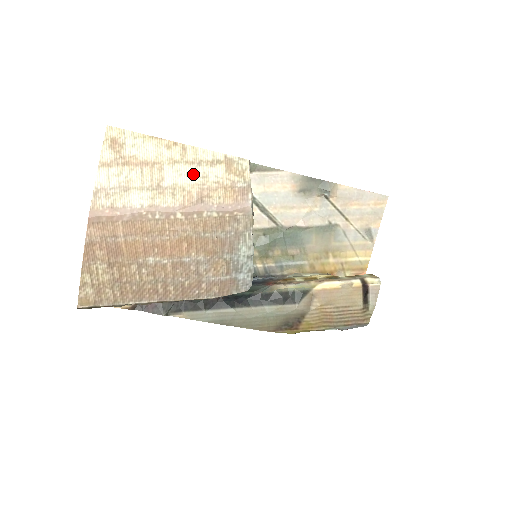
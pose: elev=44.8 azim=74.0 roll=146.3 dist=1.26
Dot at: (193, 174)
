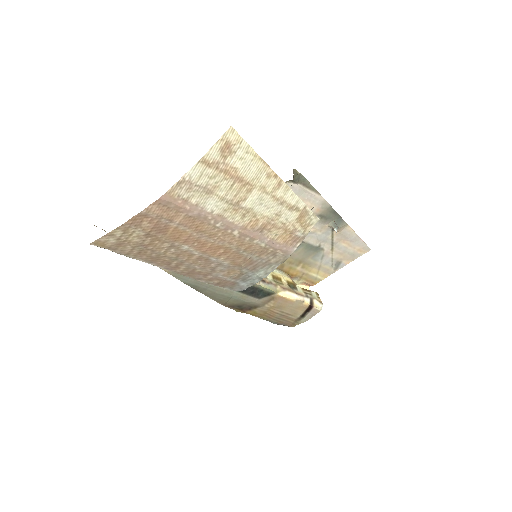
Dot at: (271, 208)
